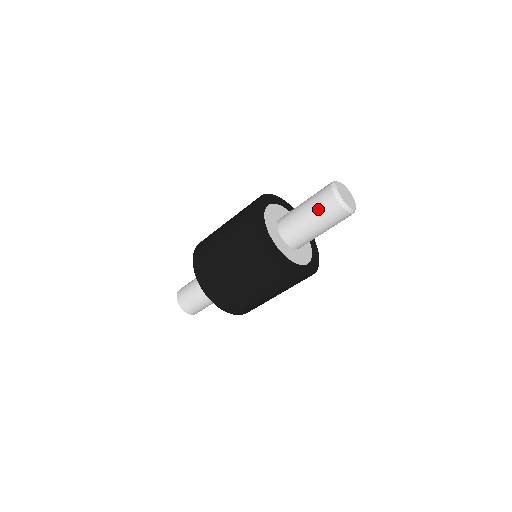
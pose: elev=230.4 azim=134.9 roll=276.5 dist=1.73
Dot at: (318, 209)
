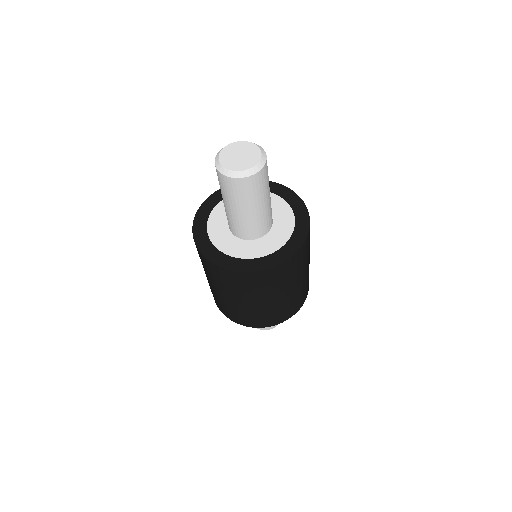
Dot at: (225, 194)
